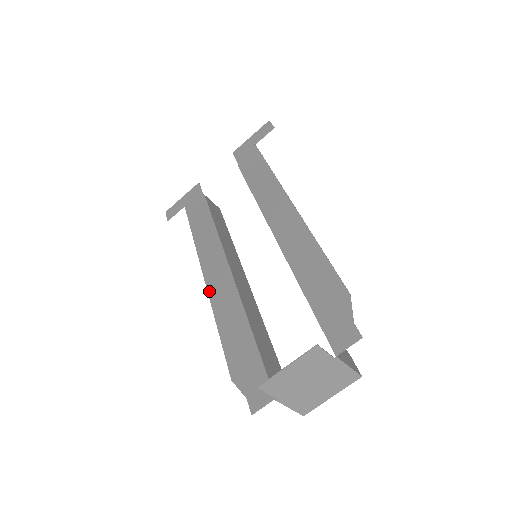
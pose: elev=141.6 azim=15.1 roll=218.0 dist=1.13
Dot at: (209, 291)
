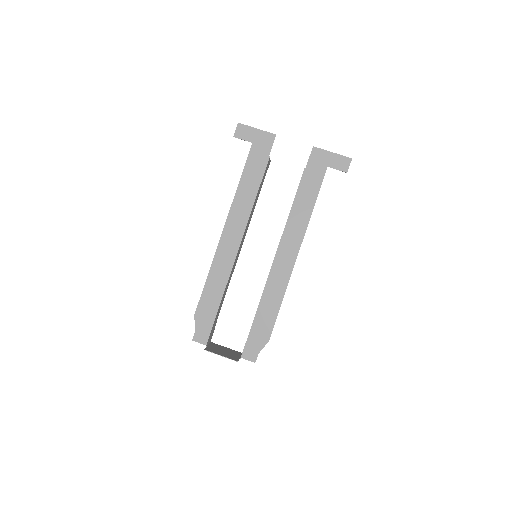
Dot at: (218, 248)
